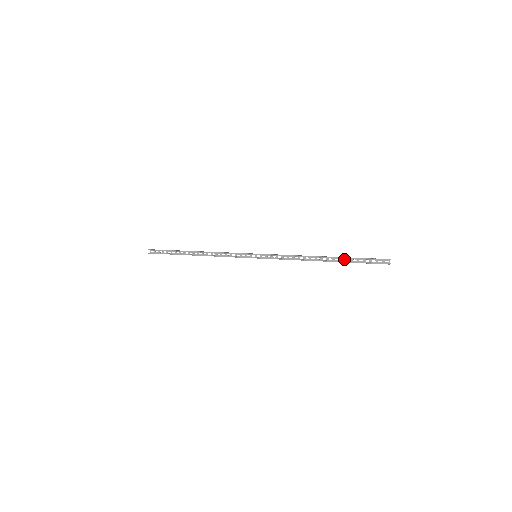
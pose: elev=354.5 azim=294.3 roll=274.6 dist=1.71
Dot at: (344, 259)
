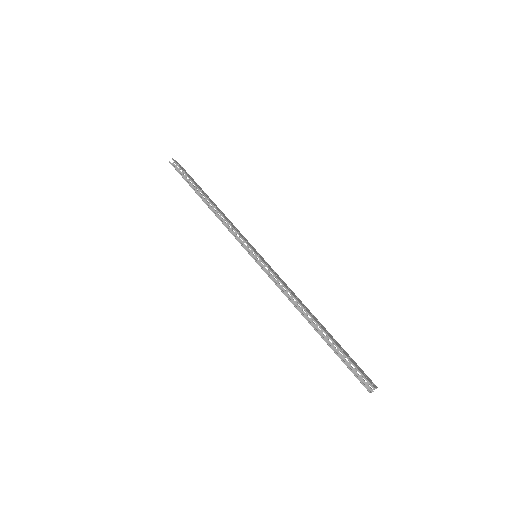
Dot at: (332, 341)
